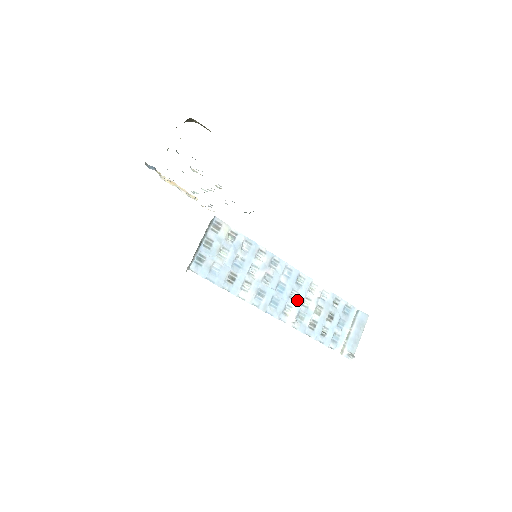
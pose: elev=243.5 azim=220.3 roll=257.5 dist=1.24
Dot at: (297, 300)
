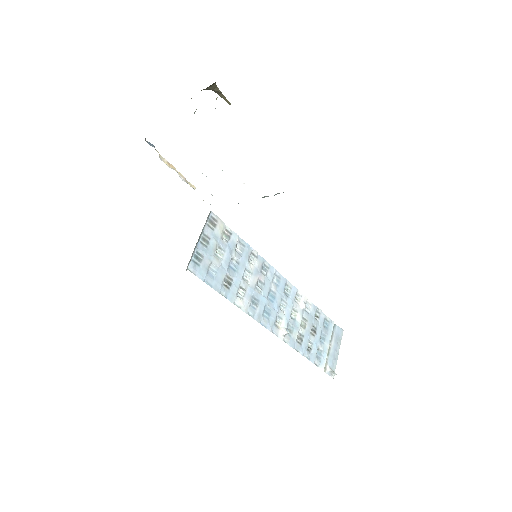
Dot at: (286, 311)
